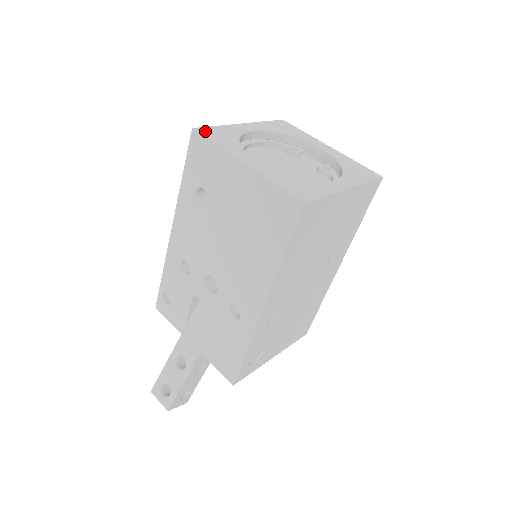
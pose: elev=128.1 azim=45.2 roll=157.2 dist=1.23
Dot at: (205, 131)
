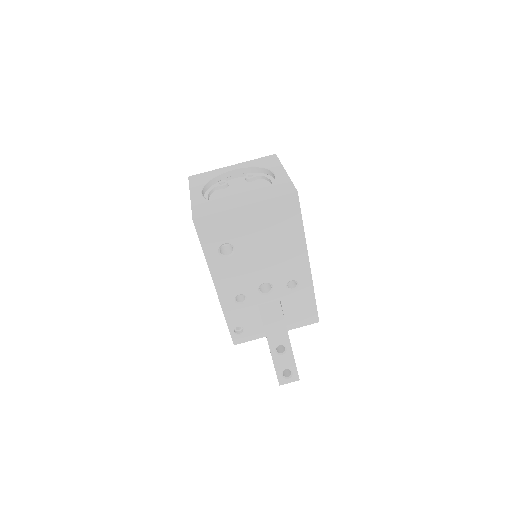
Dot at: (198, 214)
